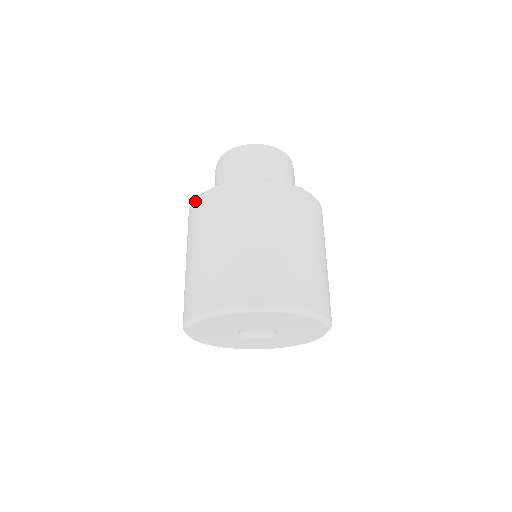
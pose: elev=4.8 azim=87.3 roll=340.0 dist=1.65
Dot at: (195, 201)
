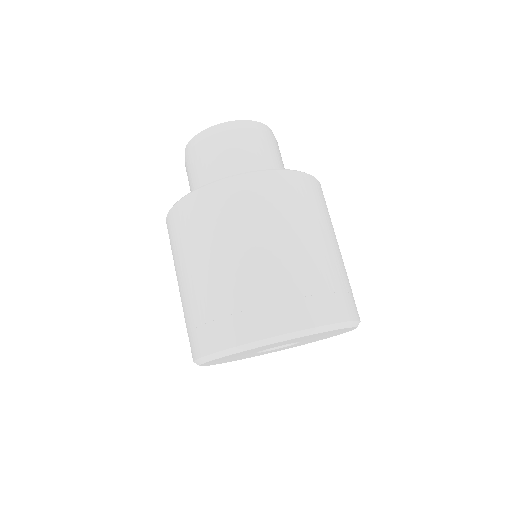
Dot at: occluded
